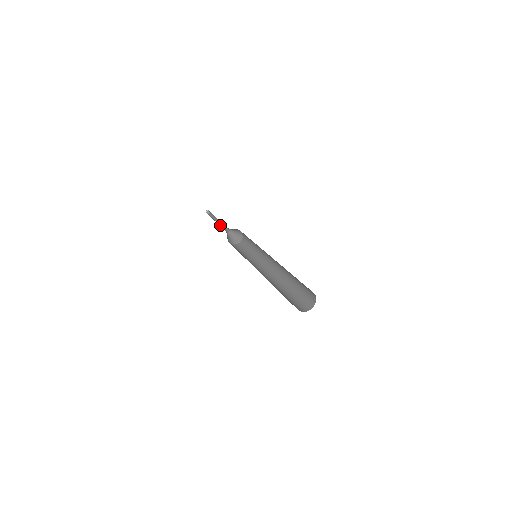
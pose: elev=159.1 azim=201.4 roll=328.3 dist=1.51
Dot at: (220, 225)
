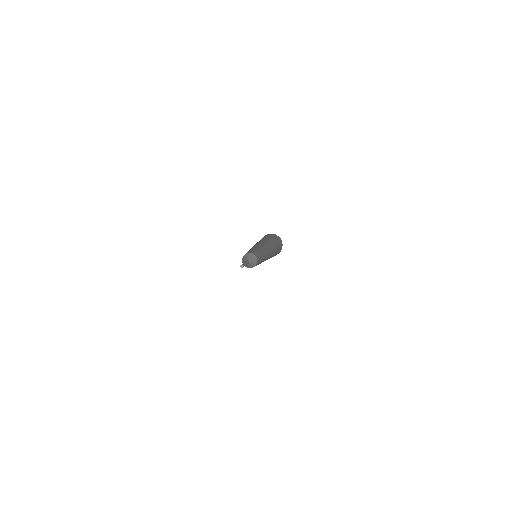
Dot at: occluded
